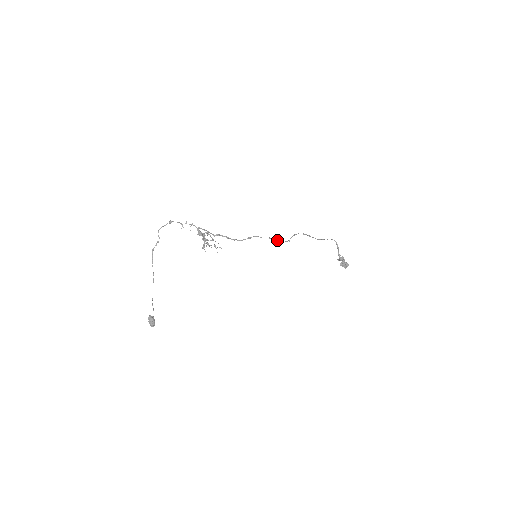
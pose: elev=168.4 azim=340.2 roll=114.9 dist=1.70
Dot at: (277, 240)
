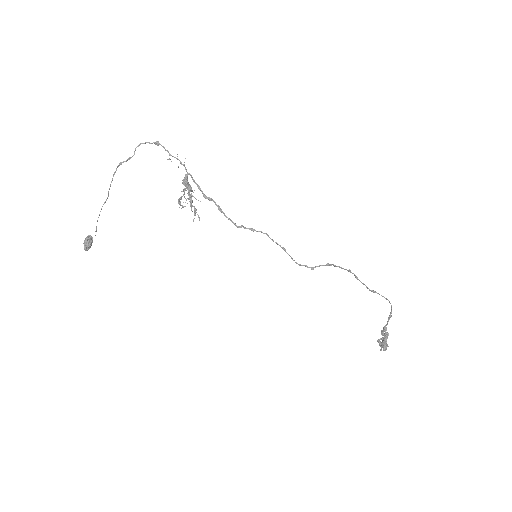
Dot at: occluded
